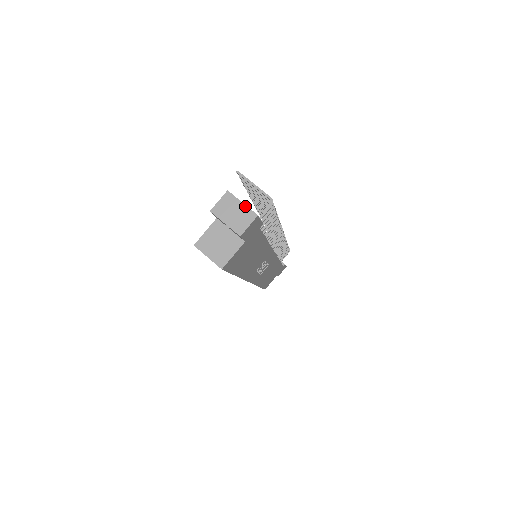
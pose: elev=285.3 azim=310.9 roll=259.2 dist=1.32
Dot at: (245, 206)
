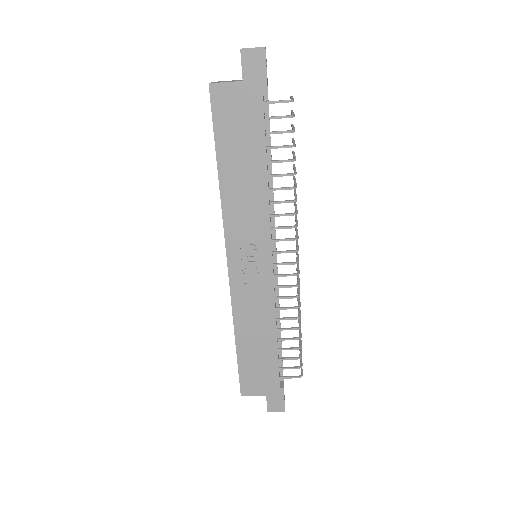
Dot at: (265, 47)
